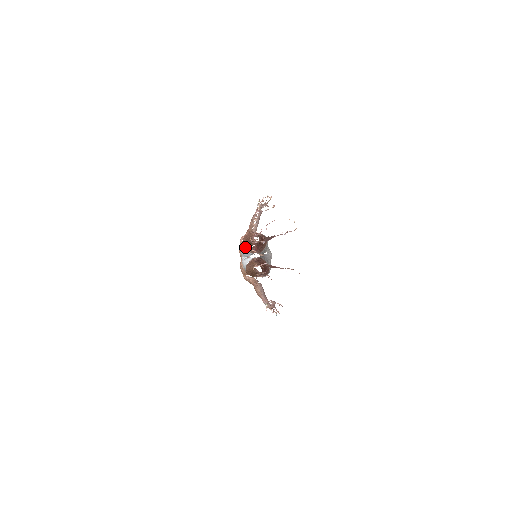
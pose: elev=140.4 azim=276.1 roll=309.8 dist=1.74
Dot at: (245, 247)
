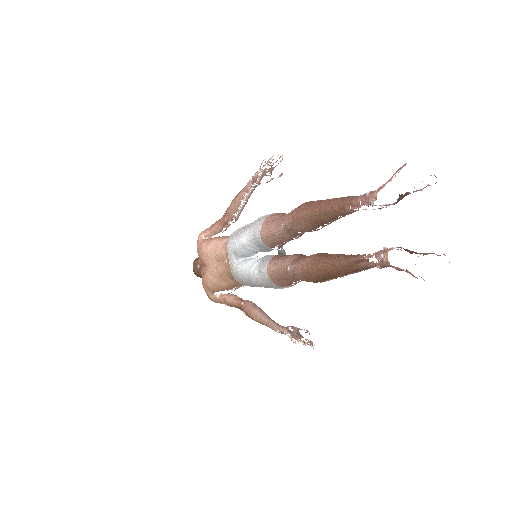
Dot at: (246, 240)
